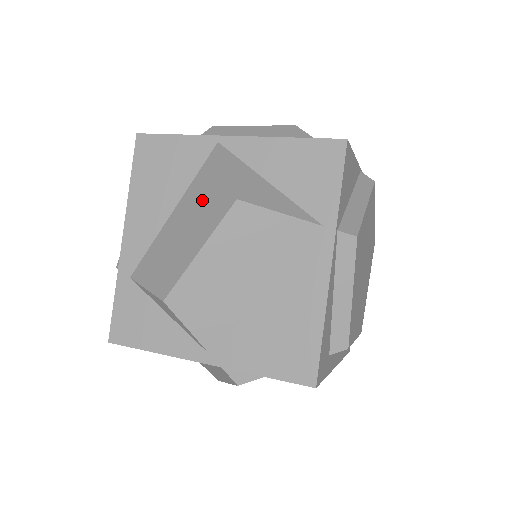
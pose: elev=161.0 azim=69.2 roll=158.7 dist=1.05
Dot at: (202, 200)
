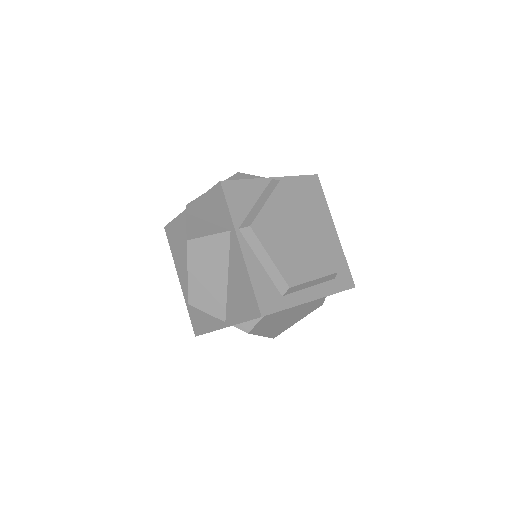
Dot at: occluded
